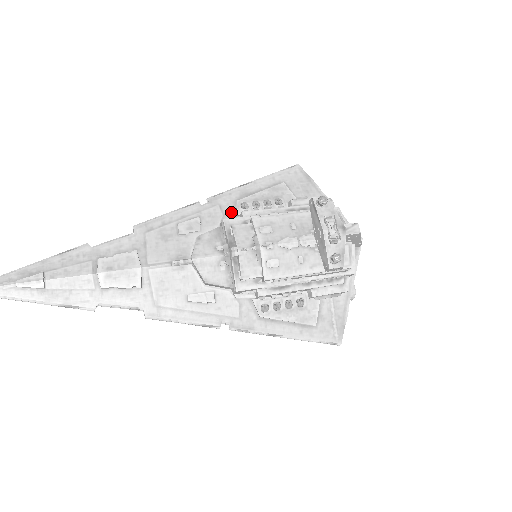
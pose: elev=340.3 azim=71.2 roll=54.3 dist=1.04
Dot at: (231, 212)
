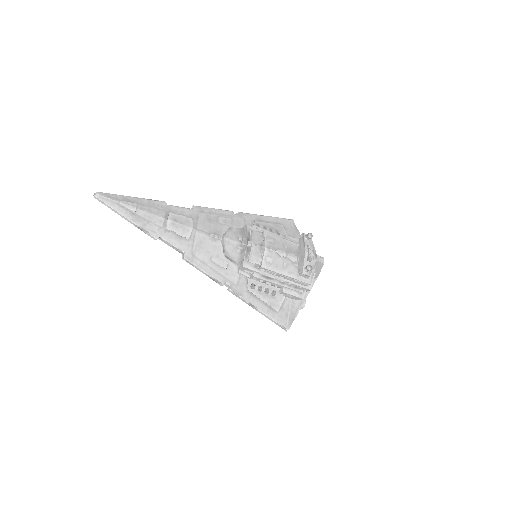
Dot at: (250, 225)
